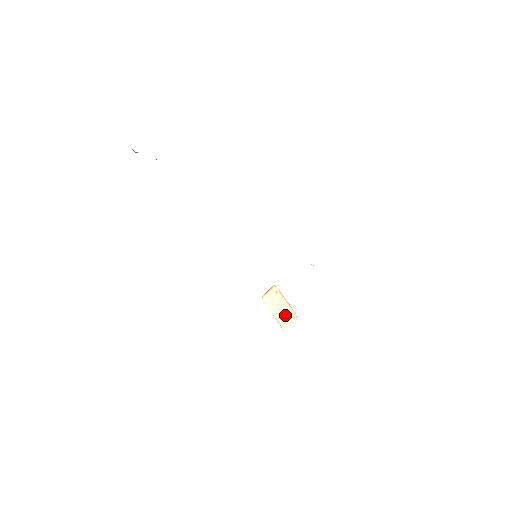
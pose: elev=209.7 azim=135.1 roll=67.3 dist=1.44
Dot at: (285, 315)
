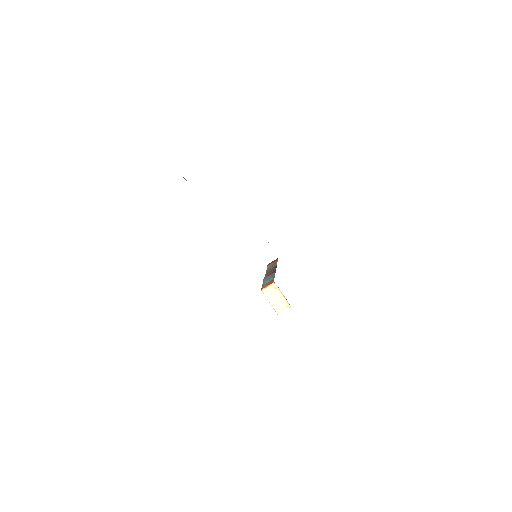
Dot at: (280, 305)
